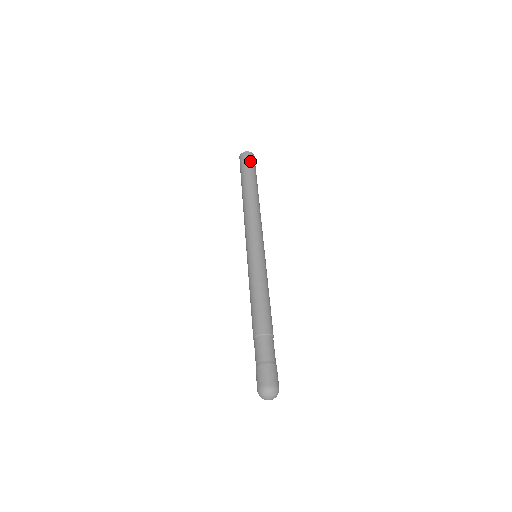
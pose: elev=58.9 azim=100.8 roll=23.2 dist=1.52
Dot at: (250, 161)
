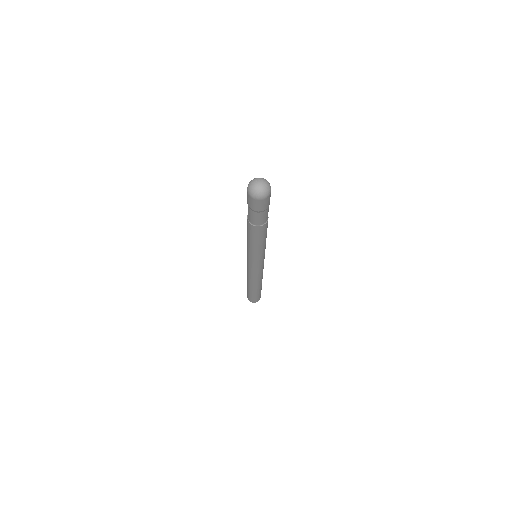
Dot at: occluded
